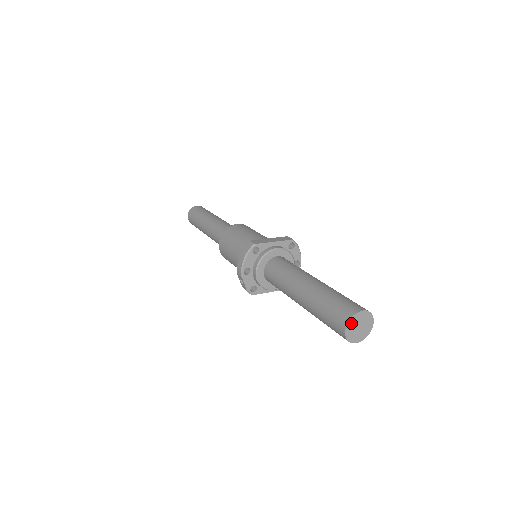
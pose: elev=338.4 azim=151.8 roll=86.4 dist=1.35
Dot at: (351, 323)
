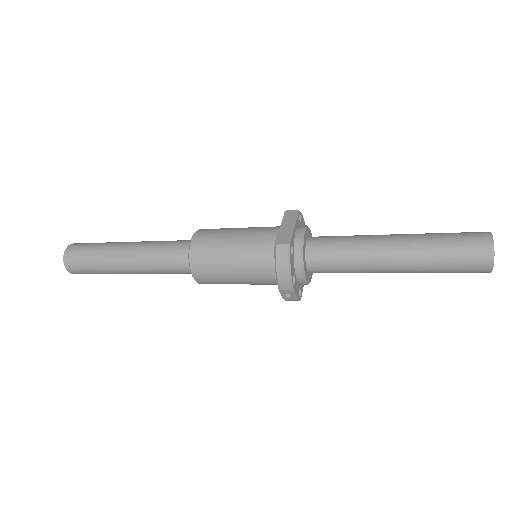
Dot at: (493, 254)
